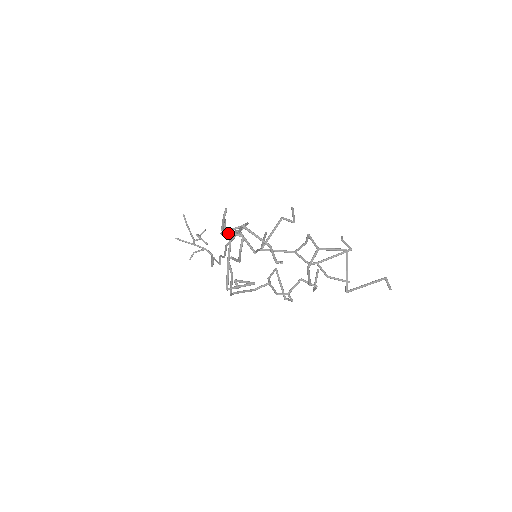
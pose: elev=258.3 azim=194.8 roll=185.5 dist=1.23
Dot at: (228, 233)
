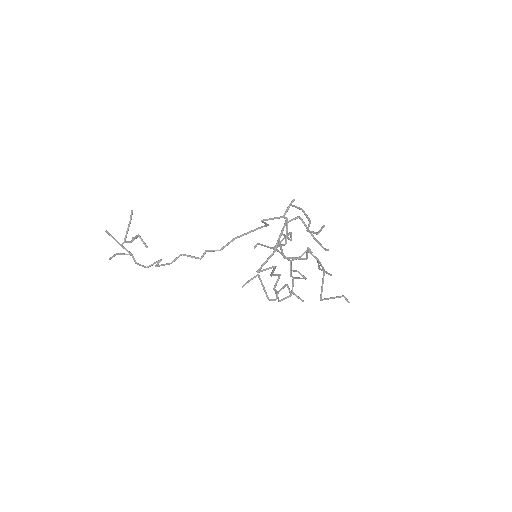
Dot at: (305, 213)
